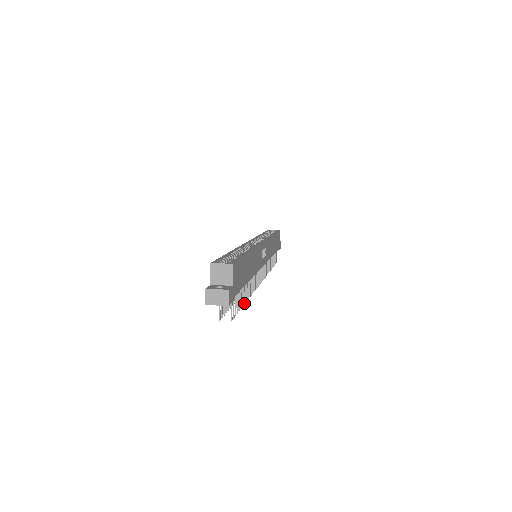
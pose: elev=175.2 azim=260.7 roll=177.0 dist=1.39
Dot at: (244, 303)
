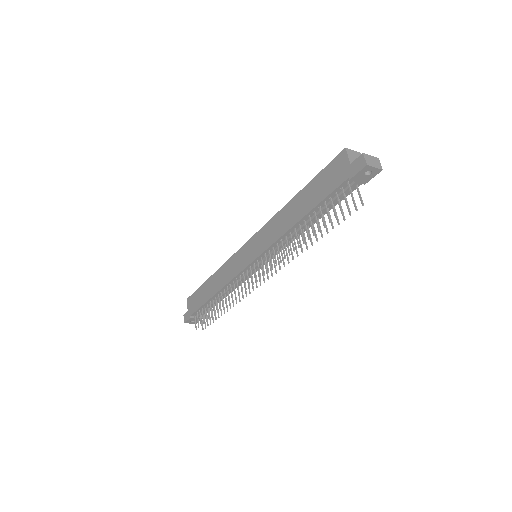
Dot at: occluded
